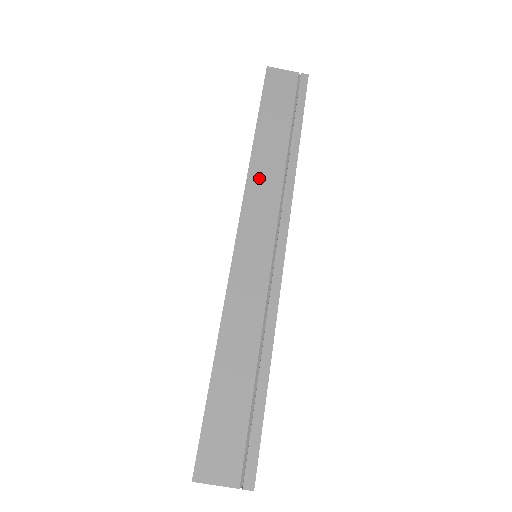
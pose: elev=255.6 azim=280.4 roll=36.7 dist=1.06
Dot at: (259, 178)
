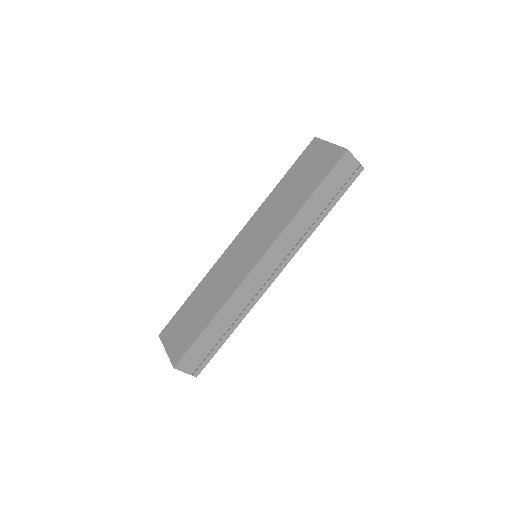
Dot at: (291, 231)
